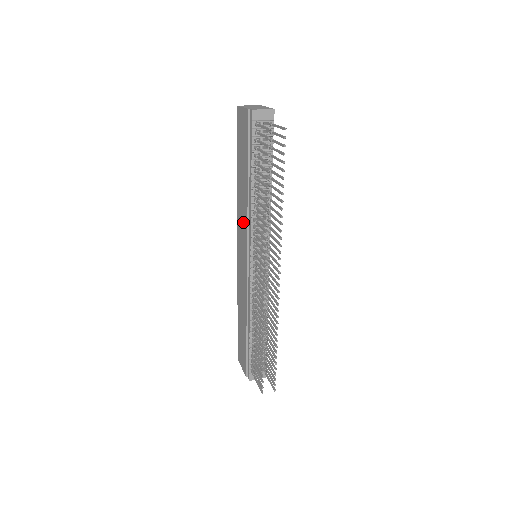
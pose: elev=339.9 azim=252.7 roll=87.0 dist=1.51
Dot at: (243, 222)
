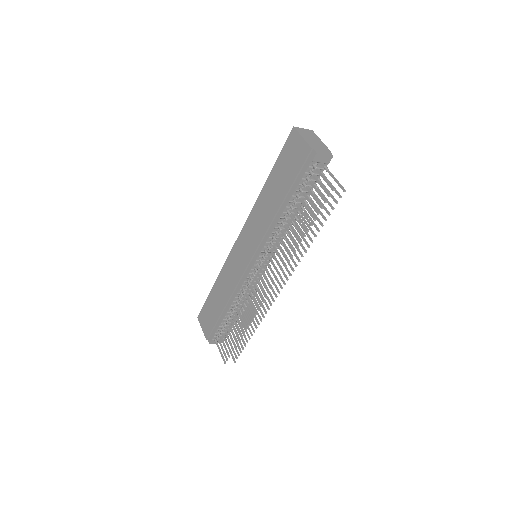
Dot at: (257, 228)
